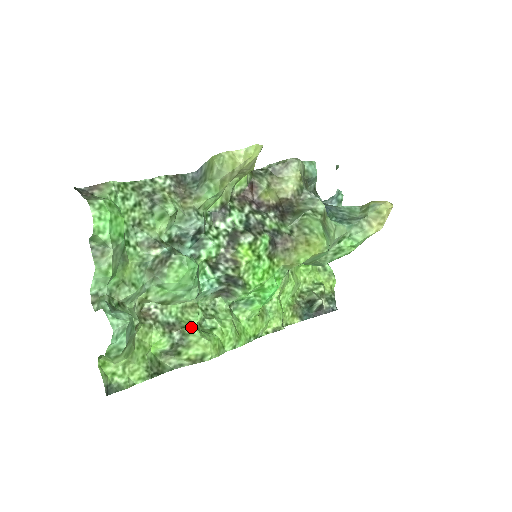
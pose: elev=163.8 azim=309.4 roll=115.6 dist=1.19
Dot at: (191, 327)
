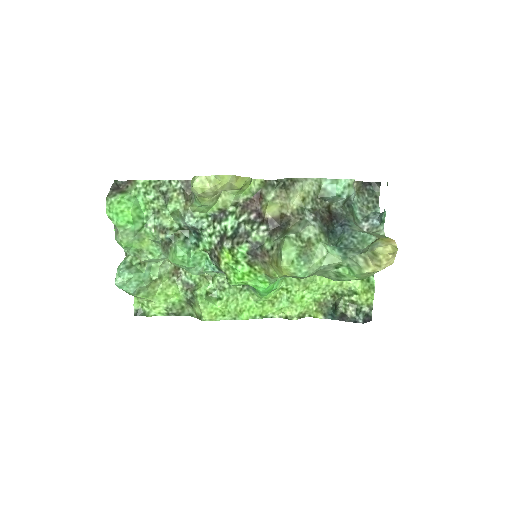
Dot at: (196, 293)
